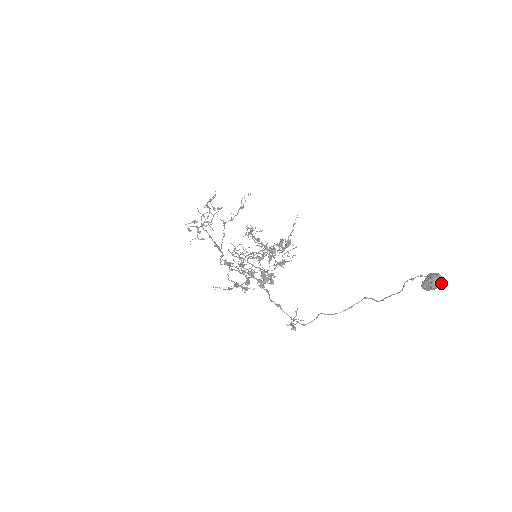
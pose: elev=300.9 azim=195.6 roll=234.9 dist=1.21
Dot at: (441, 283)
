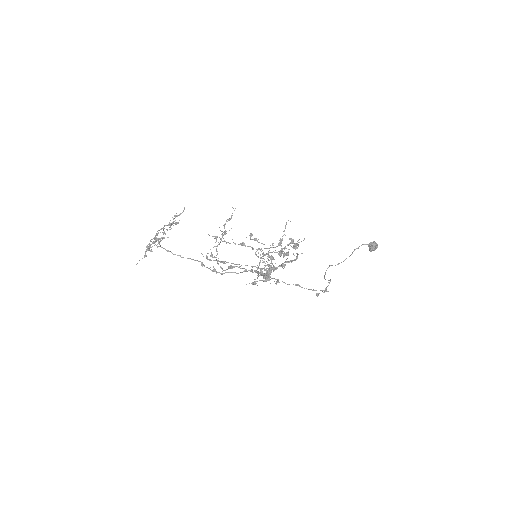
Dot at: occluded
